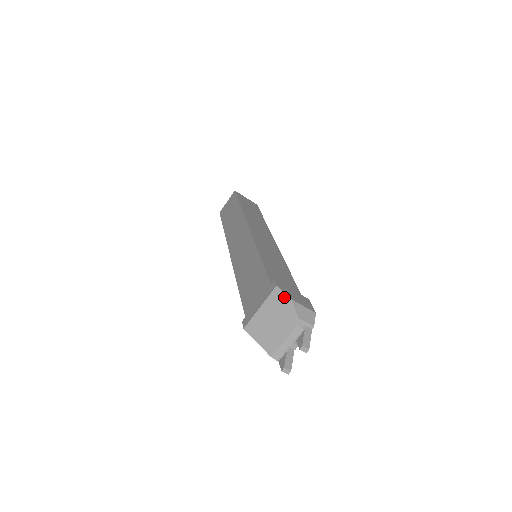
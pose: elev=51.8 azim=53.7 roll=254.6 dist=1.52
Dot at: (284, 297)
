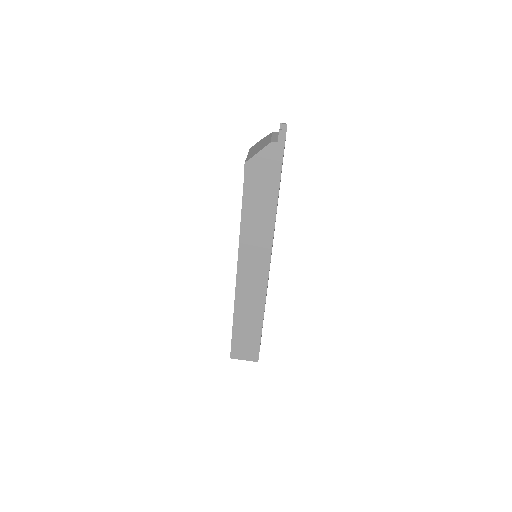
Dot at: (257, 143)
